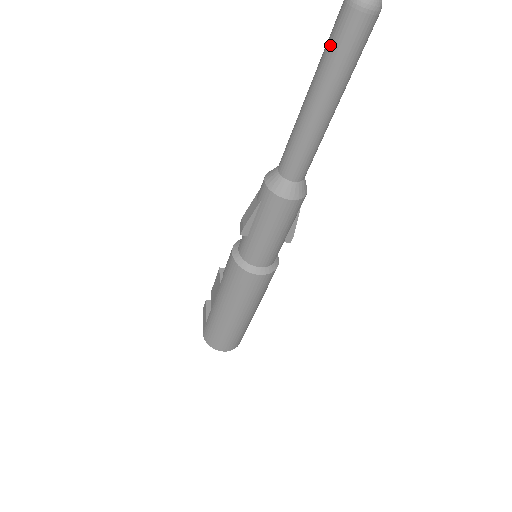
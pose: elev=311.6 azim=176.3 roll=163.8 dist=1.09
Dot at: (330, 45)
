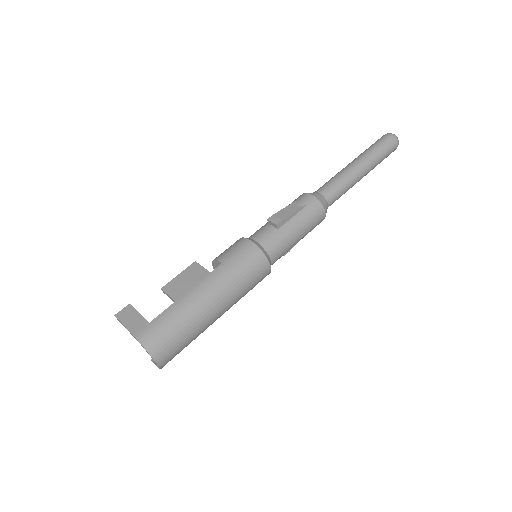
Dot at: (379, 147)
